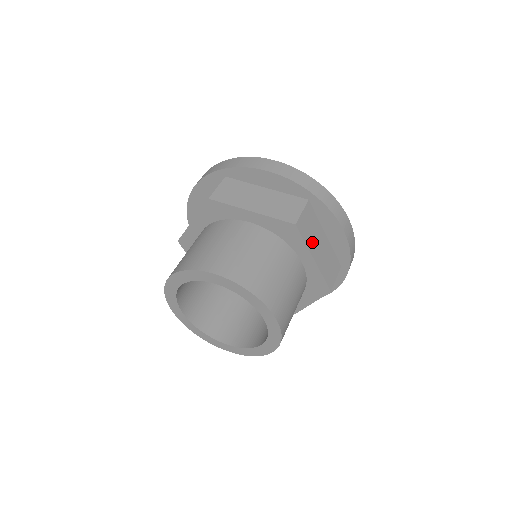
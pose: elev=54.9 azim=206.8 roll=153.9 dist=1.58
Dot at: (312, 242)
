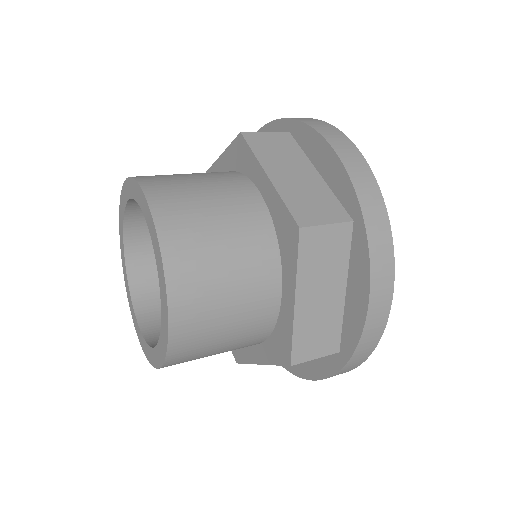
Dot at: occluded
